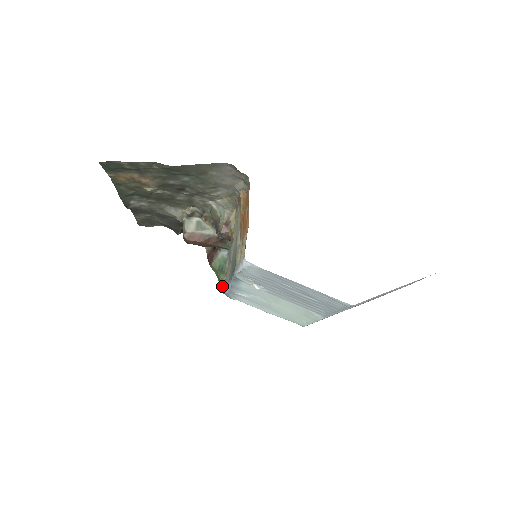
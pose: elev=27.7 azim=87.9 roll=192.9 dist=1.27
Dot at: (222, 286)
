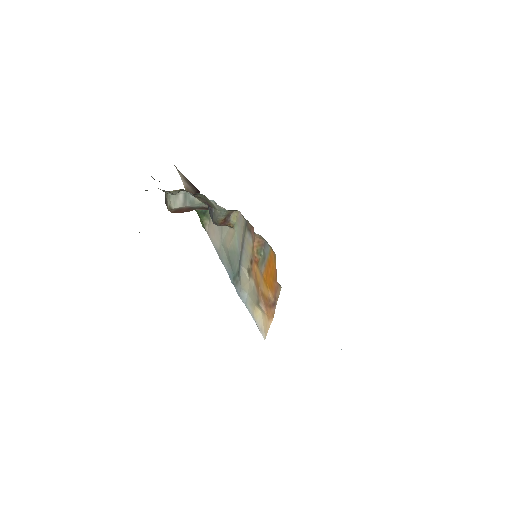
Dot at: (204, 226)
